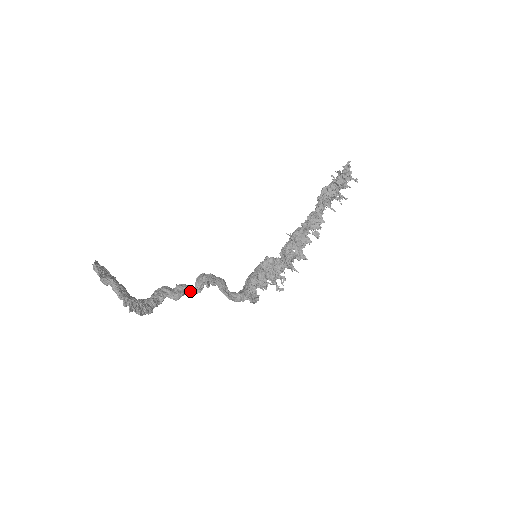
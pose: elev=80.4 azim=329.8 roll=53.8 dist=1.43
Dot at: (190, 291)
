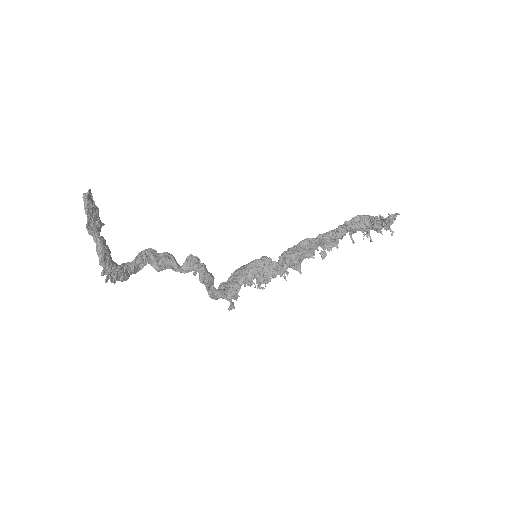
Dot at: (175, 268)
